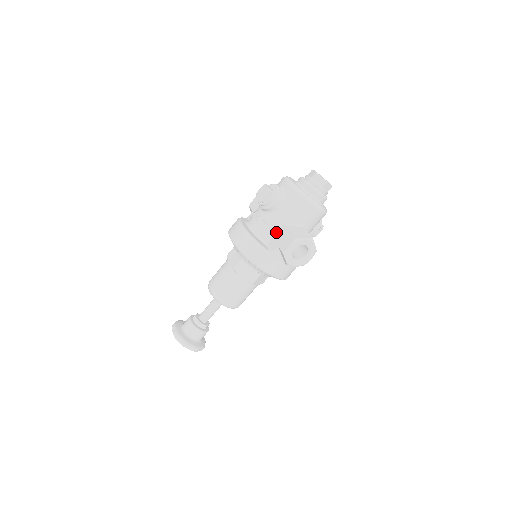
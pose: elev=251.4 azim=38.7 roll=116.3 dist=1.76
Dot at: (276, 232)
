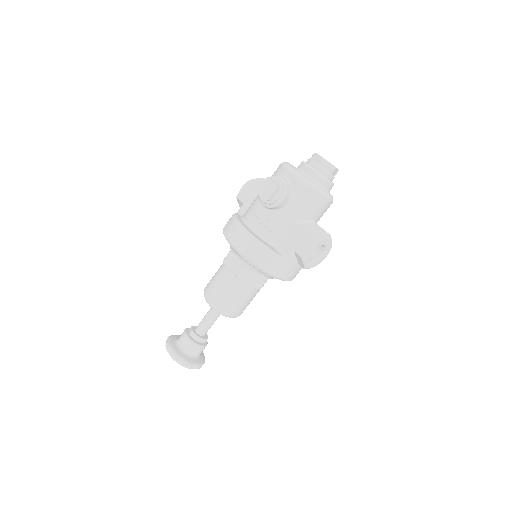
Dot at: (286, 232)
